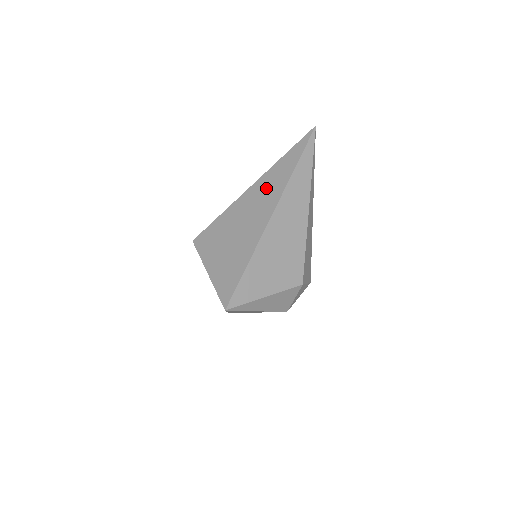
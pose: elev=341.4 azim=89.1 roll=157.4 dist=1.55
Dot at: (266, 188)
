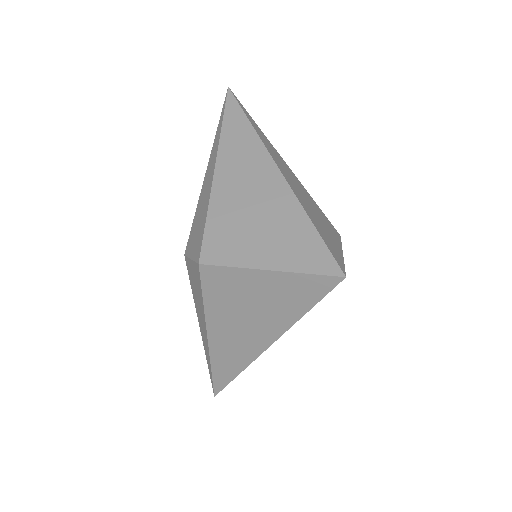
Dot at: (239, 156)
